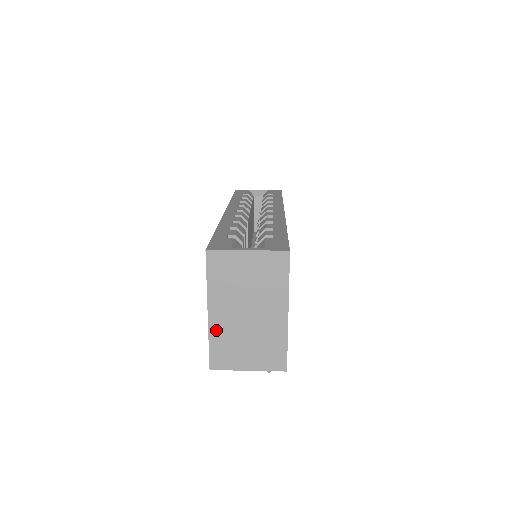
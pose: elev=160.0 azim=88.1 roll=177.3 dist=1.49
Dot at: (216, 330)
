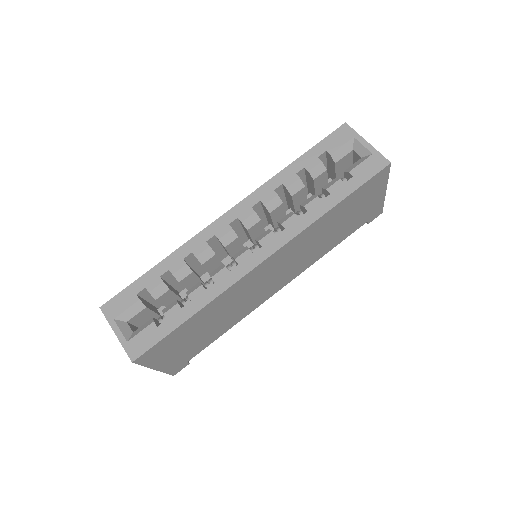
Dot at: occluded
